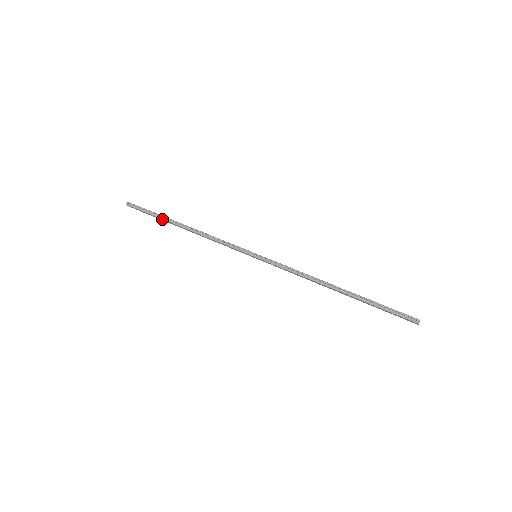
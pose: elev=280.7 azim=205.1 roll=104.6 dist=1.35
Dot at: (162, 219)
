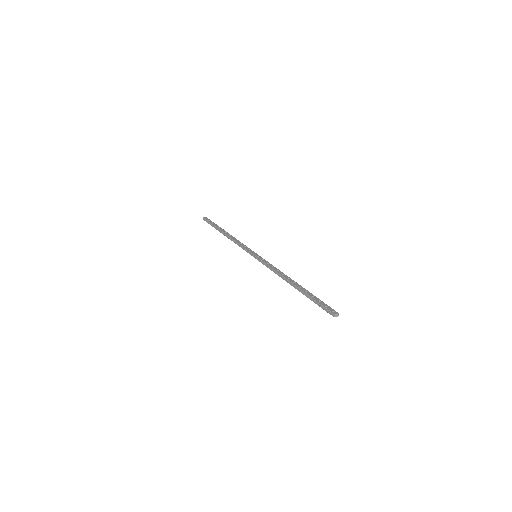
Dot at: occluded
